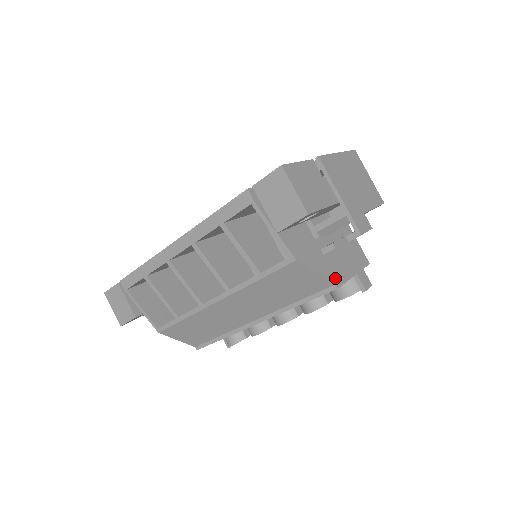
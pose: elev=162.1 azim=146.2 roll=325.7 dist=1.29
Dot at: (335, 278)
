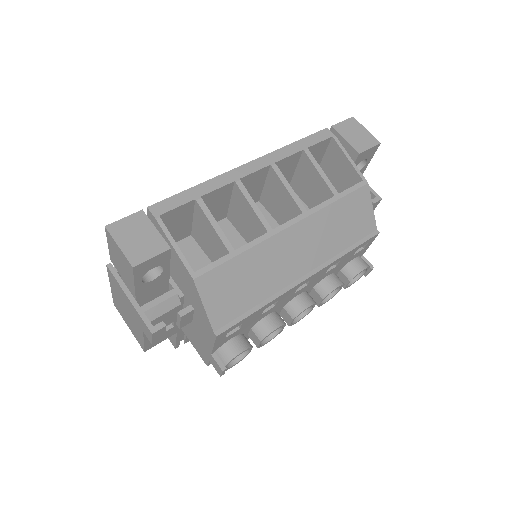
Dot at: occluded
